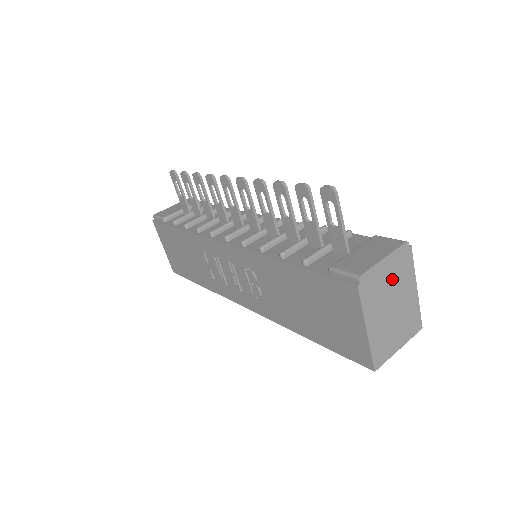
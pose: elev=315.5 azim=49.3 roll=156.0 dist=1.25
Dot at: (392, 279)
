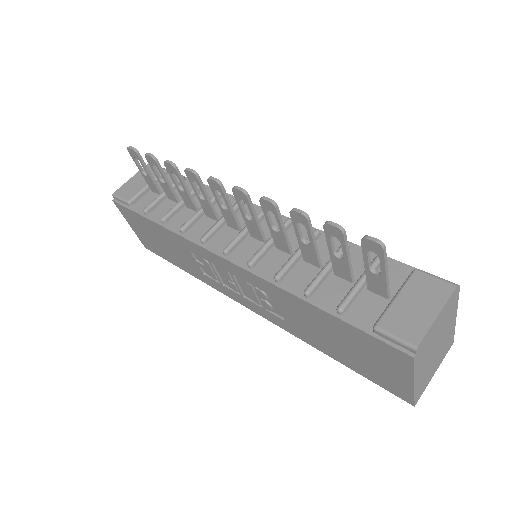
Dot at: (440, 327)
